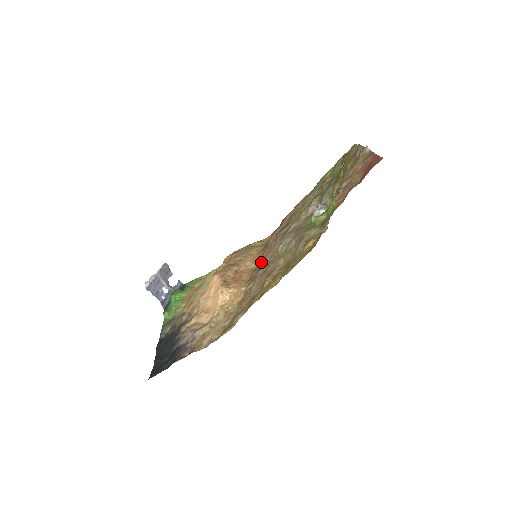
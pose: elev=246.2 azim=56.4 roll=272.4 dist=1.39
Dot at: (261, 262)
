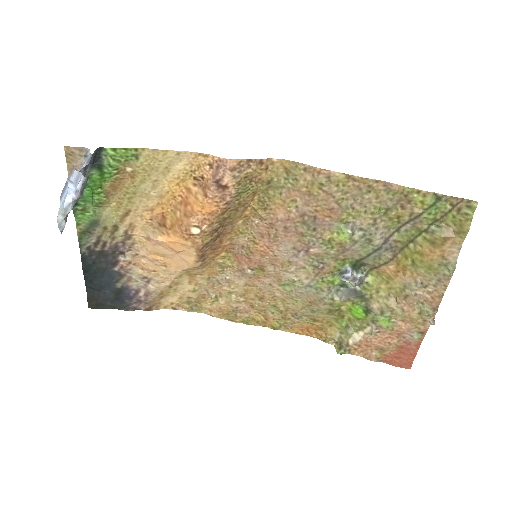
Dot at: (256, 251)
